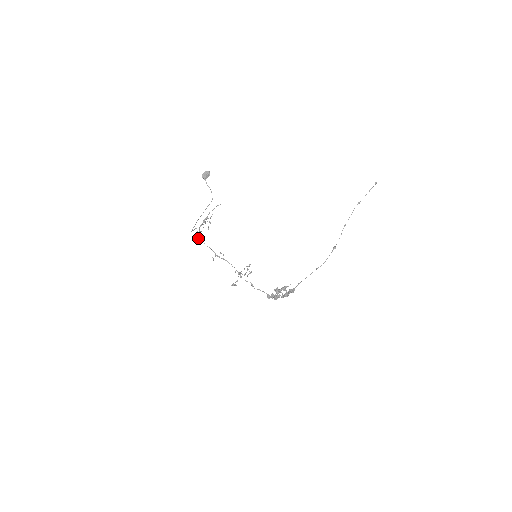
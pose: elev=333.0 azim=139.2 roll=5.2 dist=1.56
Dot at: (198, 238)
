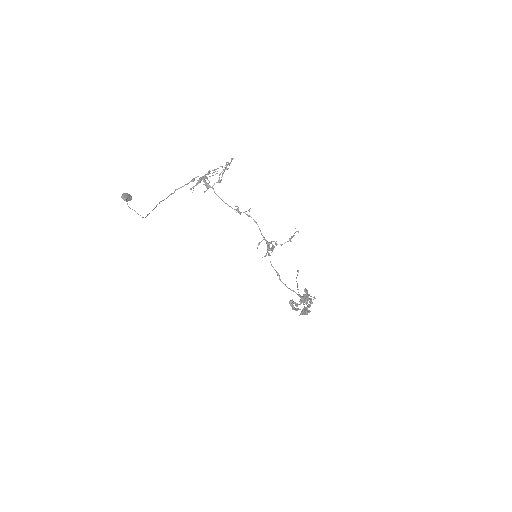
Dot at: occluded
